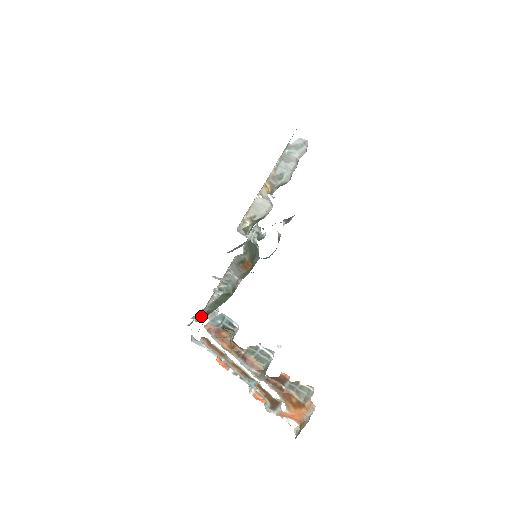
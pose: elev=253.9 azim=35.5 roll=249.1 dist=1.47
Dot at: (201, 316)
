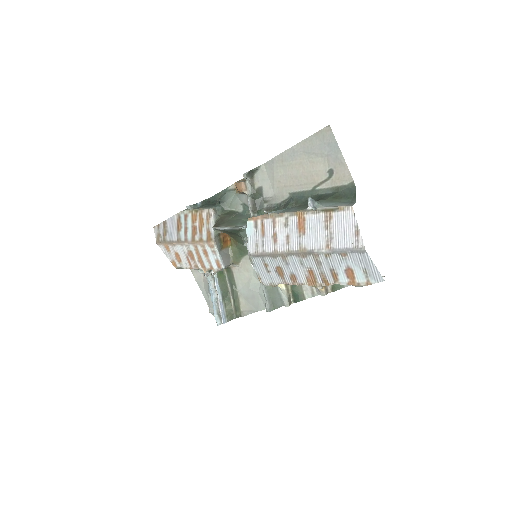
Dot at: (227, 314)
